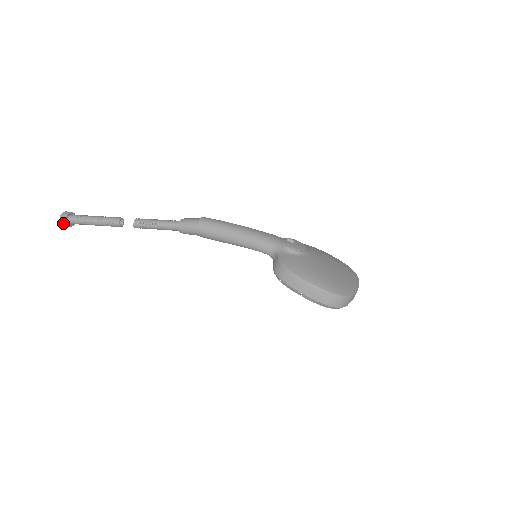
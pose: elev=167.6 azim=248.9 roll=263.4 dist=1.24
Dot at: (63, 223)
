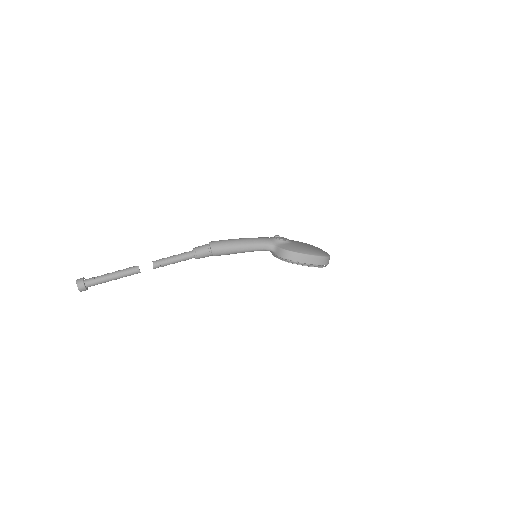
Dot at: (81, 289)
